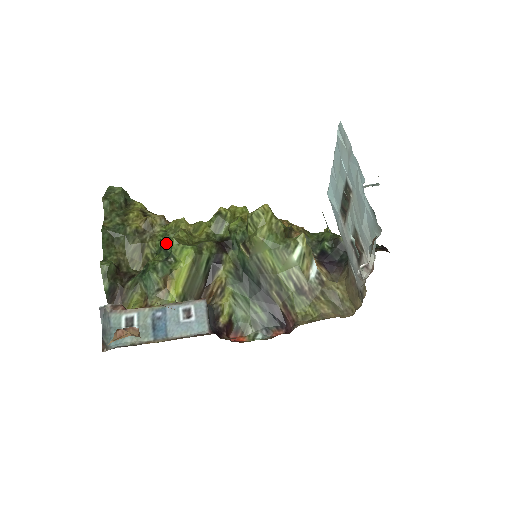
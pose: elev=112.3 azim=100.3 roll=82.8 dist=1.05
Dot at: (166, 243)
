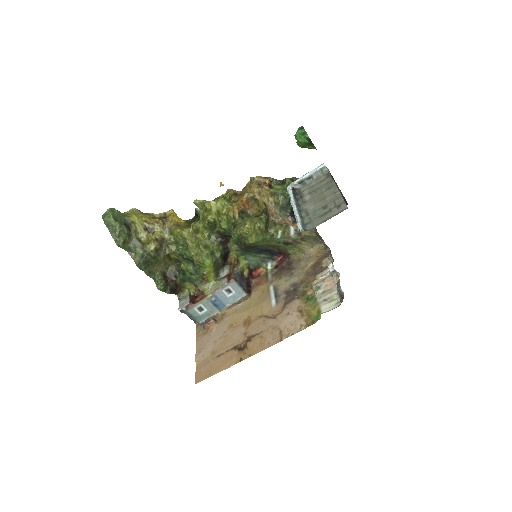
Dot at: (187, 257)
